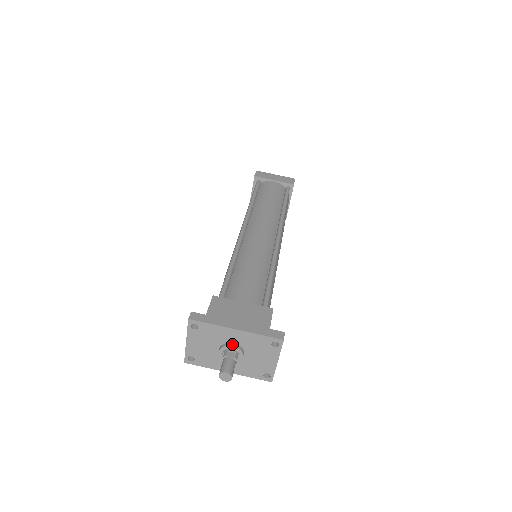
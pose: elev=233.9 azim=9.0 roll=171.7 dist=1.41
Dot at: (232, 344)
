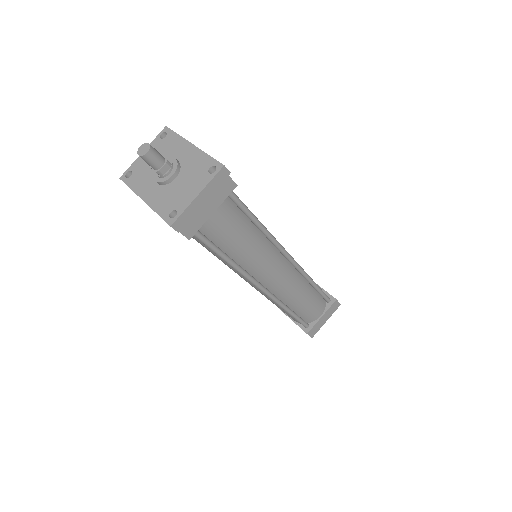
Dot at: (176, 159)
